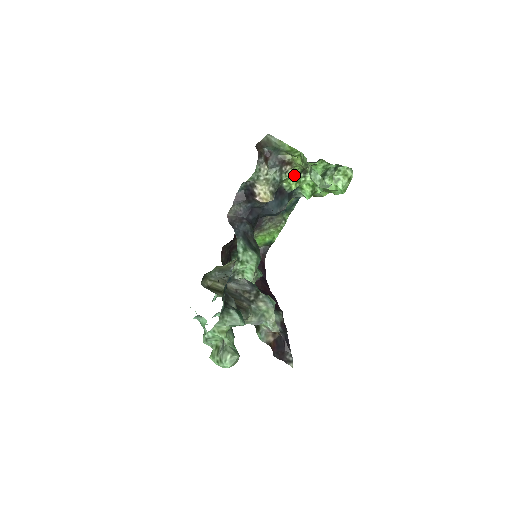
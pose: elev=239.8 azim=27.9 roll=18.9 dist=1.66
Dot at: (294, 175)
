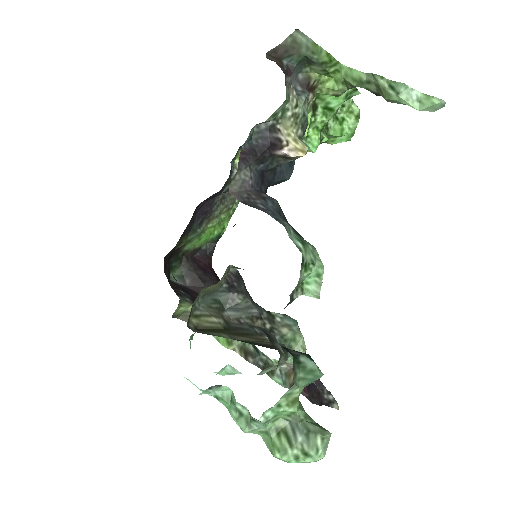
Dot at: (310, 111)
